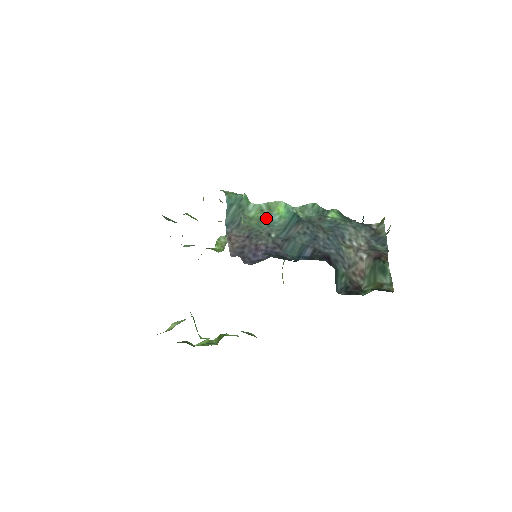
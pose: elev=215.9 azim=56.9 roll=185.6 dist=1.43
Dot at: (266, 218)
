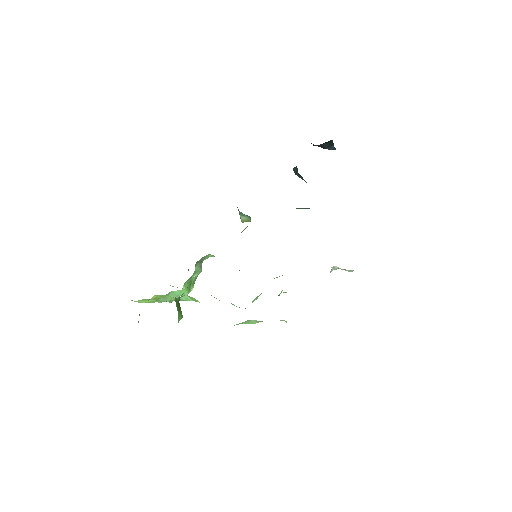
Dot at: occluded
